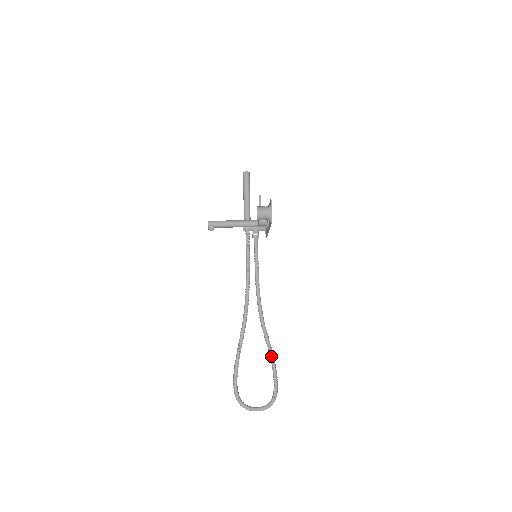
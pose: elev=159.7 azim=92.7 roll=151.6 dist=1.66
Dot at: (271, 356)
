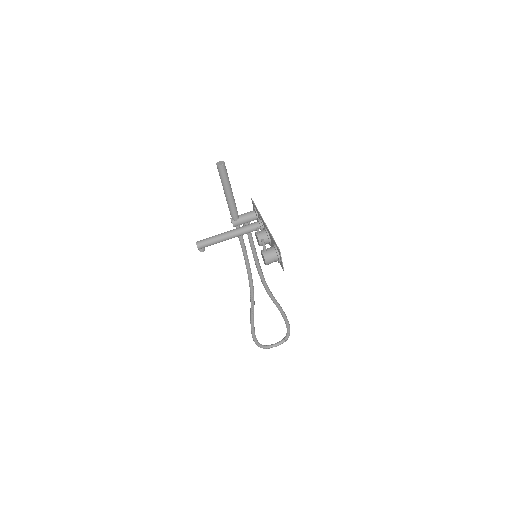
Dot at: (281, 313)
